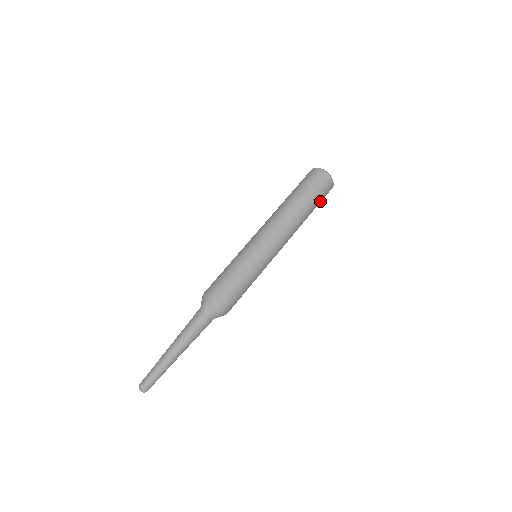
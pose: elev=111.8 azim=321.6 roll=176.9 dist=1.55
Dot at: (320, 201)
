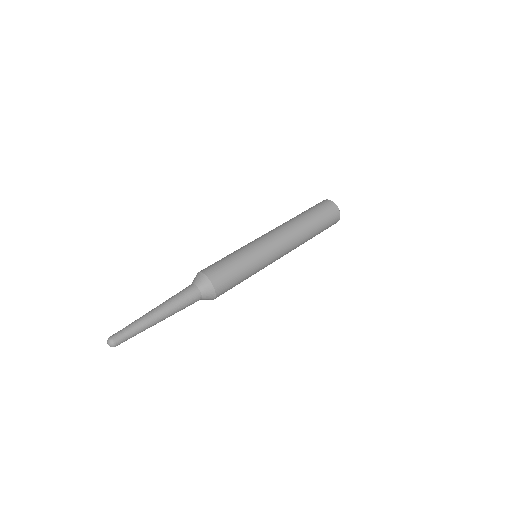
Dot at: (322, 215)
